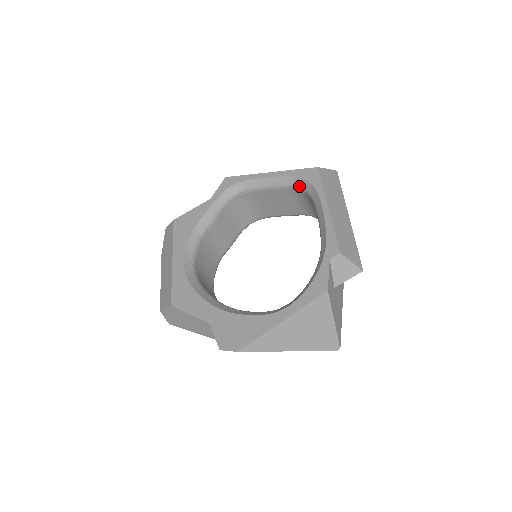
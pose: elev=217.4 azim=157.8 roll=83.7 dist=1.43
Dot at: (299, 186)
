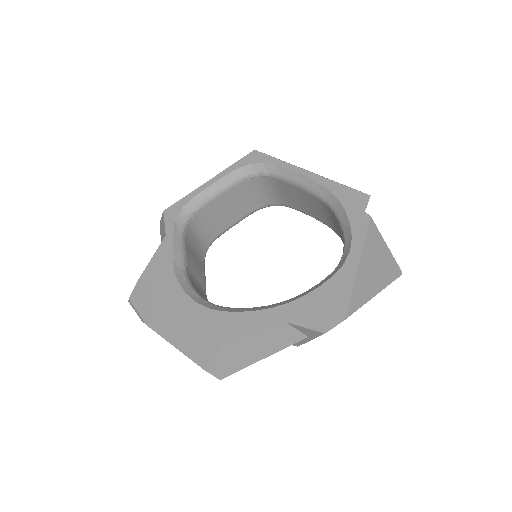
Dot at: (249, 174)
